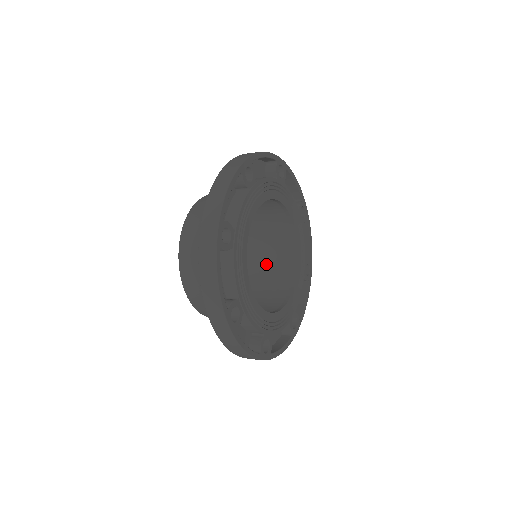
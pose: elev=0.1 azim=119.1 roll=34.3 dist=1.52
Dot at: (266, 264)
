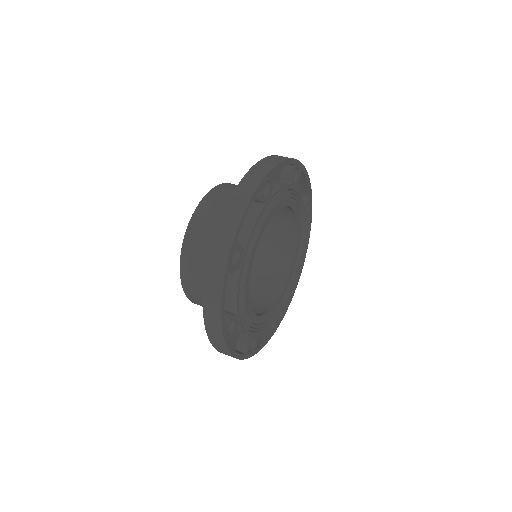
Dot at: (262, 252)
